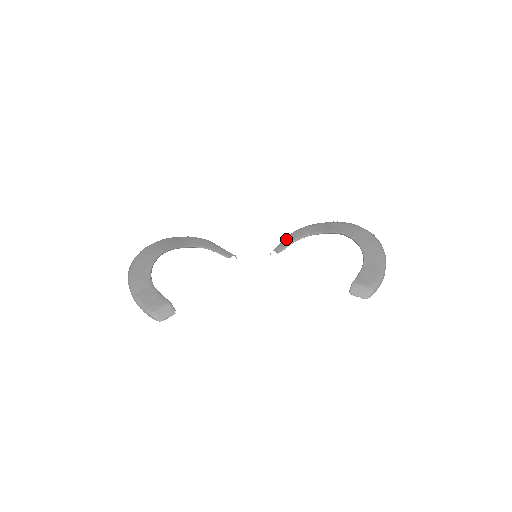
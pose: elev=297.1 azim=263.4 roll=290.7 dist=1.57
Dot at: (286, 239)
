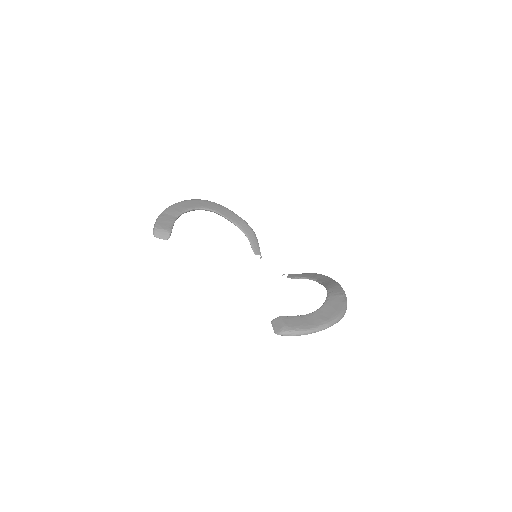
Dot at: (303, 273)
